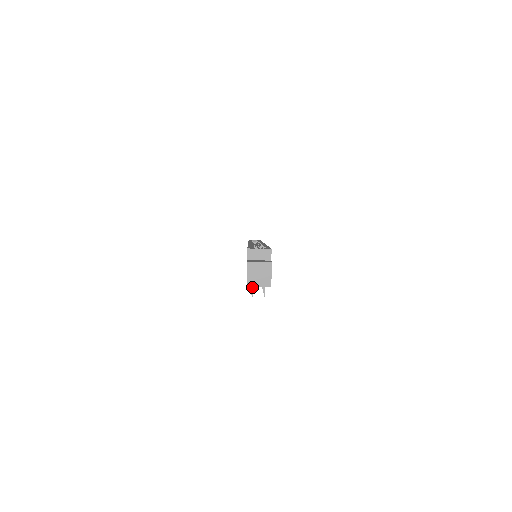
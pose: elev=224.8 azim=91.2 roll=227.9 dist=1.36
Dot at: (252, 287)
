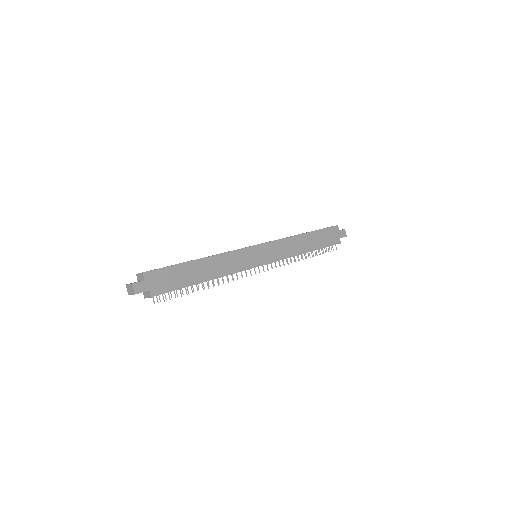
Dot at: (153, 297)
